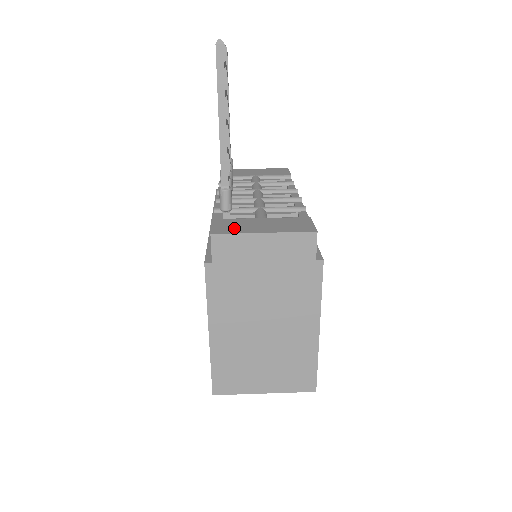
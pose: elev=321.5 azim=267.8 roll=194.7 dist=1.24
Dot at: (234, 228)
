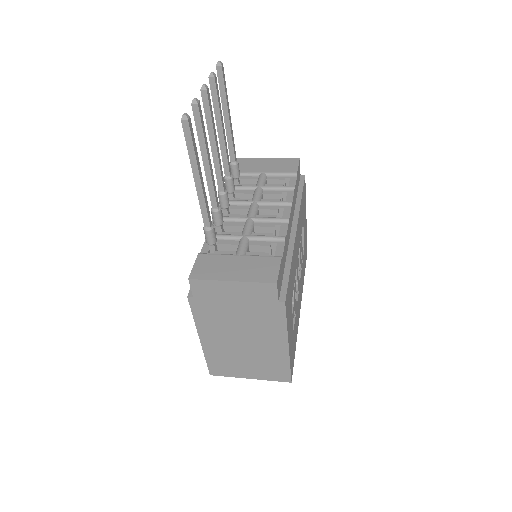
Dot at: (210, 271)
